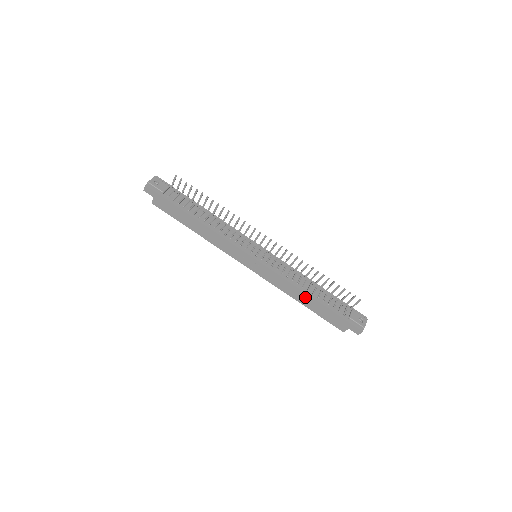
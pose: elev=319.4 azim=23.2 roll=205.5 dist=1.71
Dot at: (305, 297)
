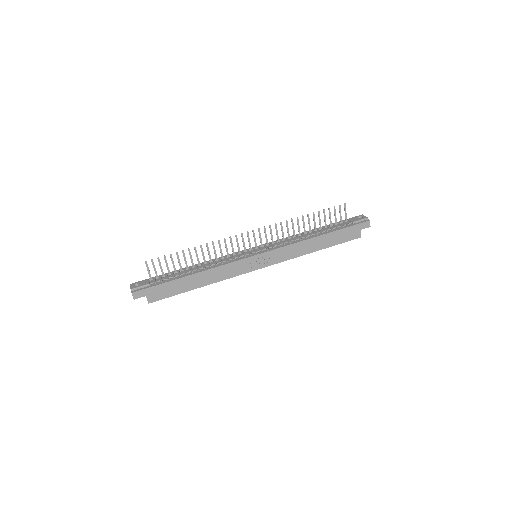
Dot at: (315, 242)
